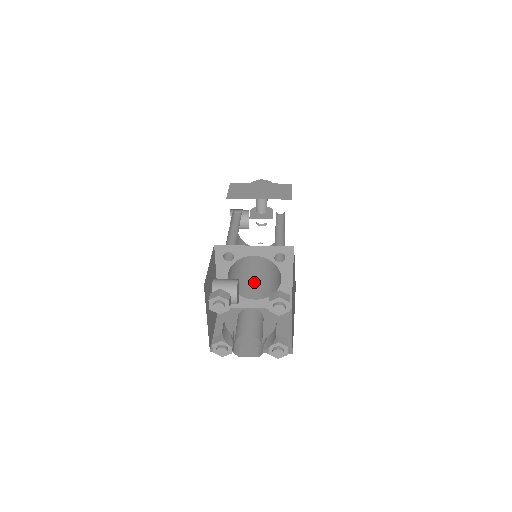
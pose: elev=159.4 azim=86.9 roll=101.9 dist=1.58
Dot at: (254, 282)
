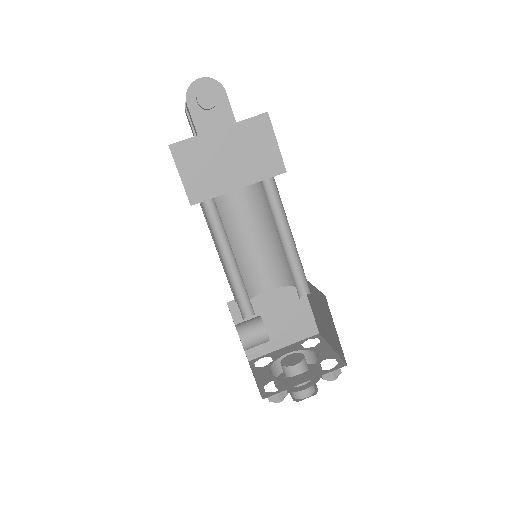
Dot at: (253, 263)
